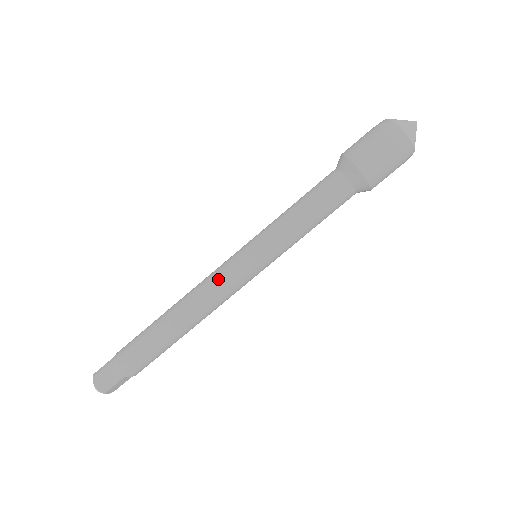
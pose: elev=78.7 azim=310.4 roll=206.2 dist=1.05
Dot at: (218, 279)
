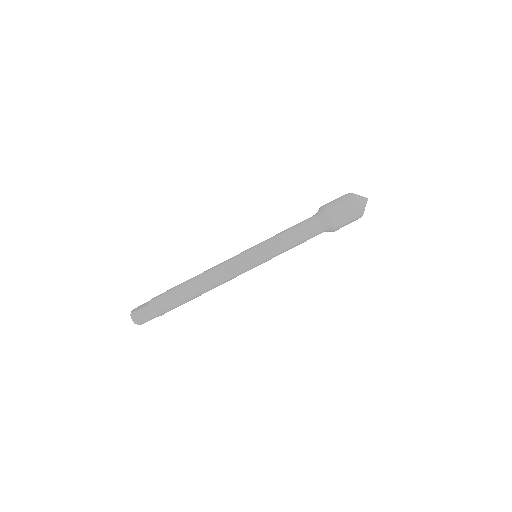
Dot at: (228, 259)
